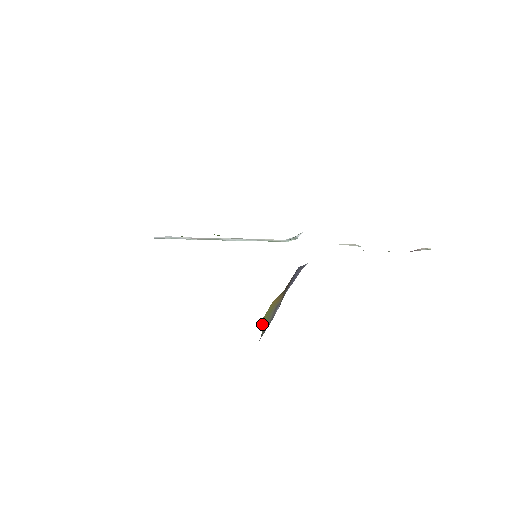
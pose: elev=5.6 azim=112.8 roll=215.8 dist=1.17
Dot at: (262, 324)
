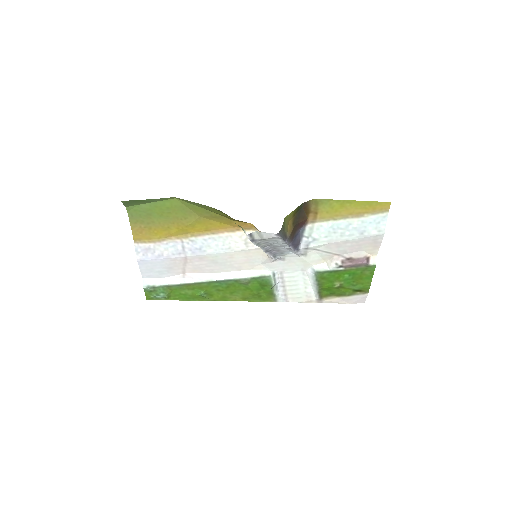
Dot at: occluded
